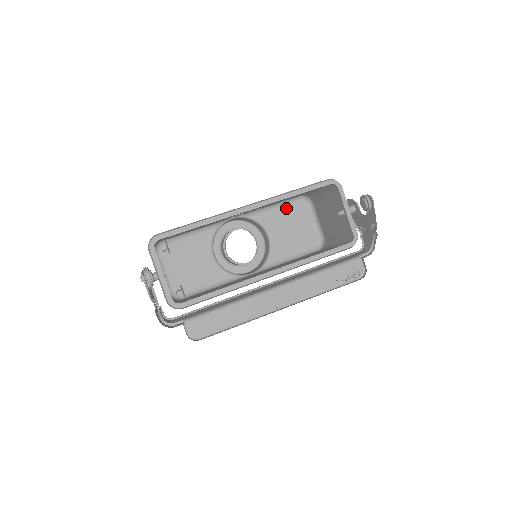
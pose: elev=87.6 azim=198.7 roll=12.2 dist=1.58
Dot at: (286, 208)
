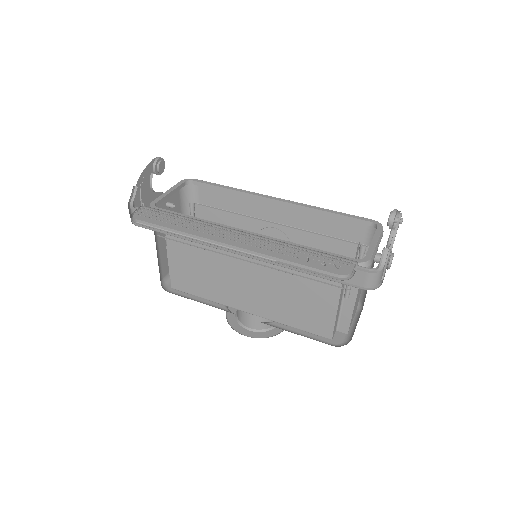
Dot at: occluded
